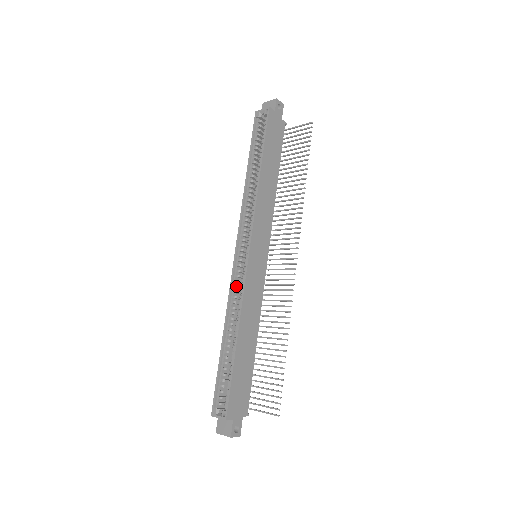
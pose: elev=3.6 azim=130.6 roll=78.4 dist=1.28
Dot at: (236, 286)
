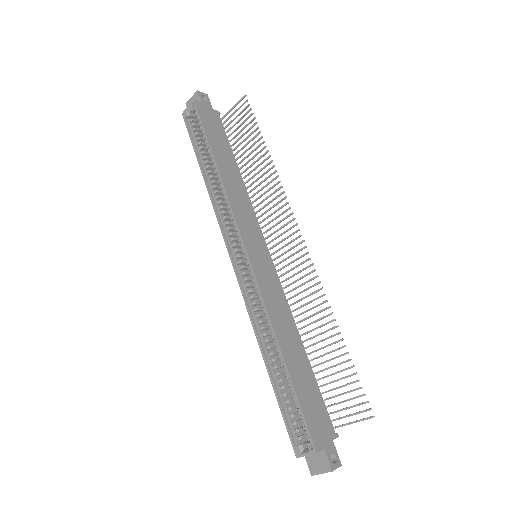
Dot at: (251, 297)
